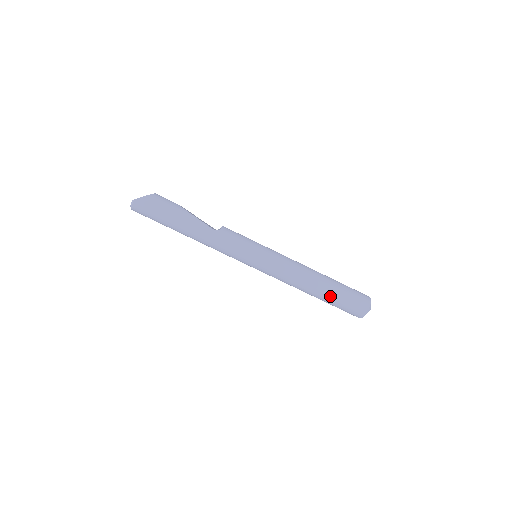
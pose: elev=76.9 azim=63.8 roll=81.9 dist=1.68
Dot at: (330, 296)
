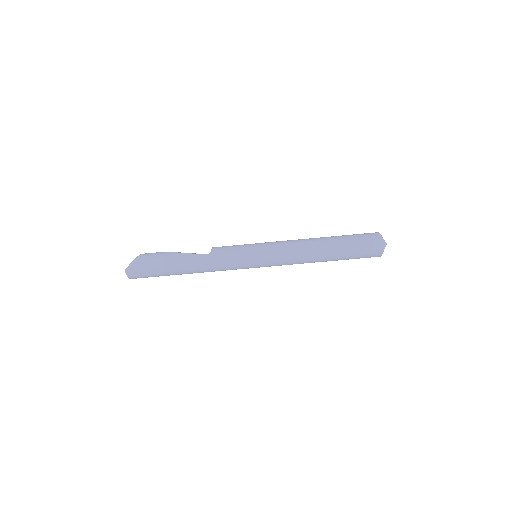
Dot at: (341, 252)
